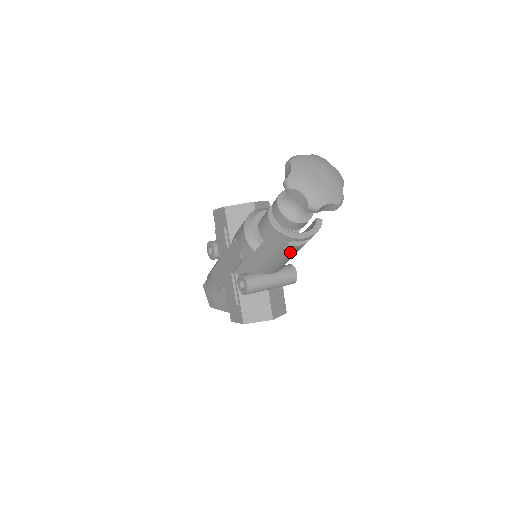
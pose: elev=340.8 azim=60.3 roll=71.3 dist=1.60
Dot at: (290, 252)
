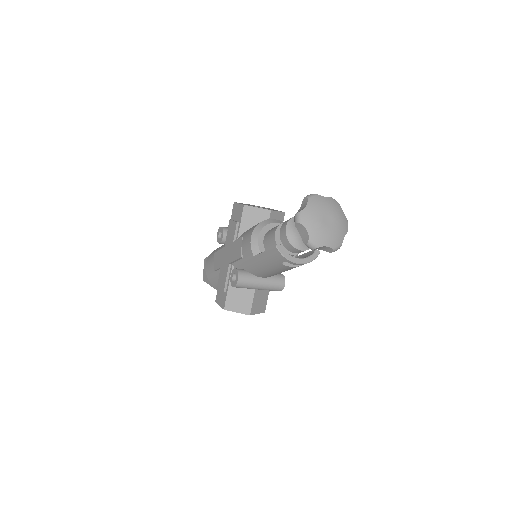
Dot at: (283, 268)
